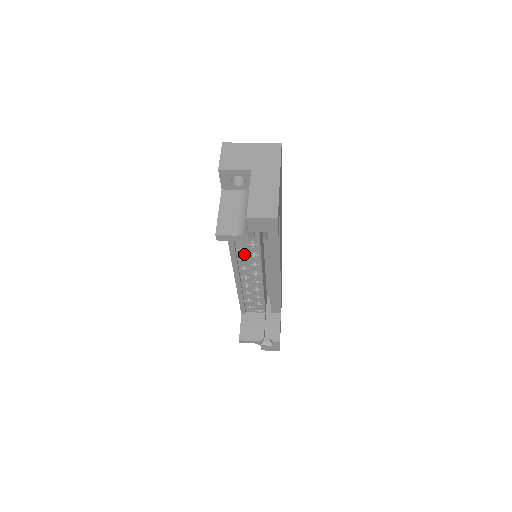
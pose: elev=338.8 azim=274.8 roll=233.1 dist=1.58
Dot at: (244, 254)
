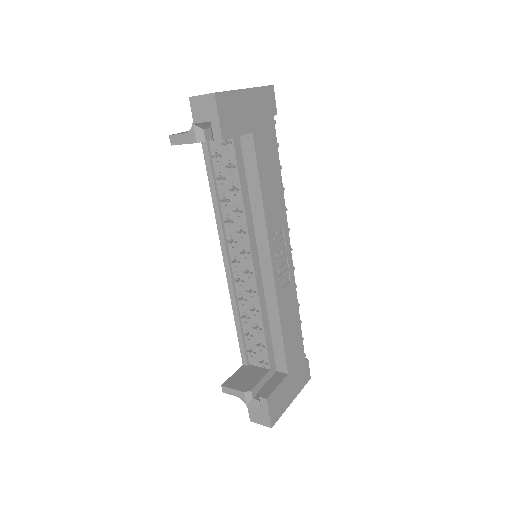
Dot at: (232, 231)
